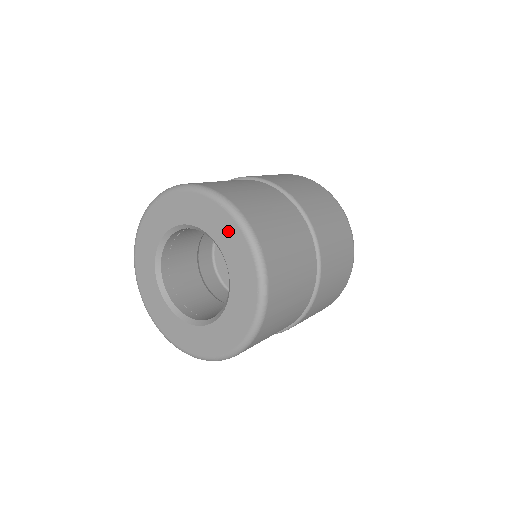
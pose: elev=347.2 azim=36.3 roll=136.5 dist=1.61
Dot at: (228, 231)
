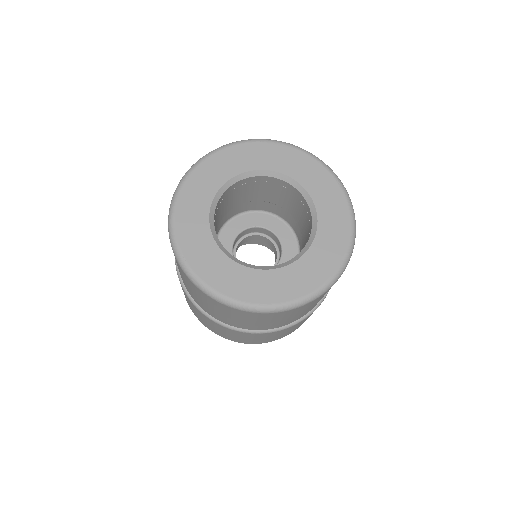
Dot at: (282, 155)
